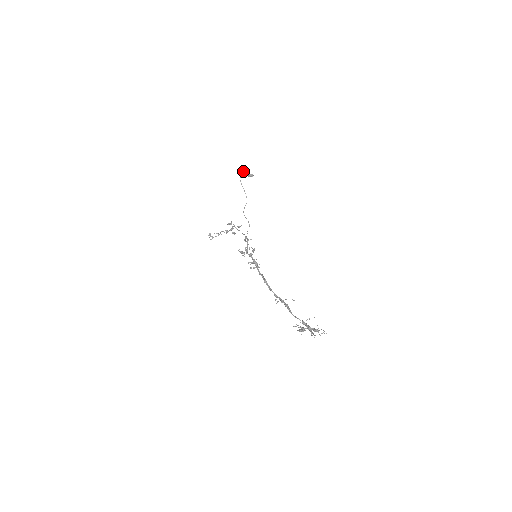
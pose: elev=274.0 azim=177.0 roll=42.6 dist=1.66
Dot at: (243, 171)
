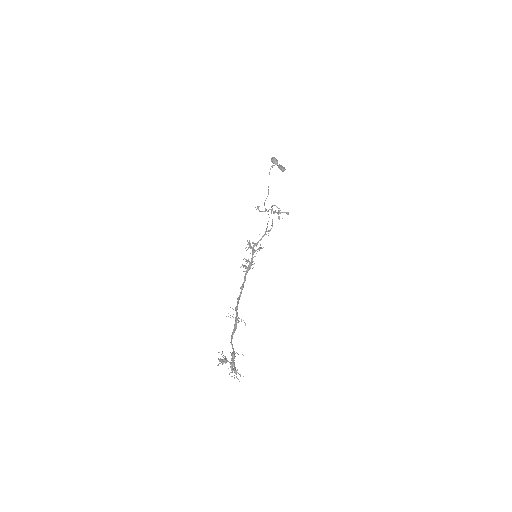
Dot at: (275, 161)
